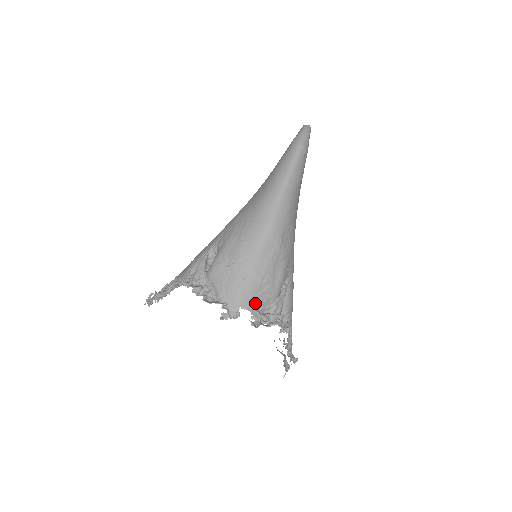
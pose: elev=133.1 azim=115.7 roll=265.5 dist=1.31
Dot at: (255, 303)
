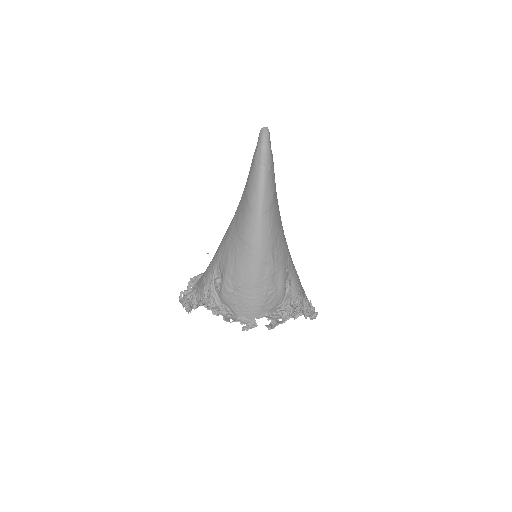
Dot at: (267, 311)
